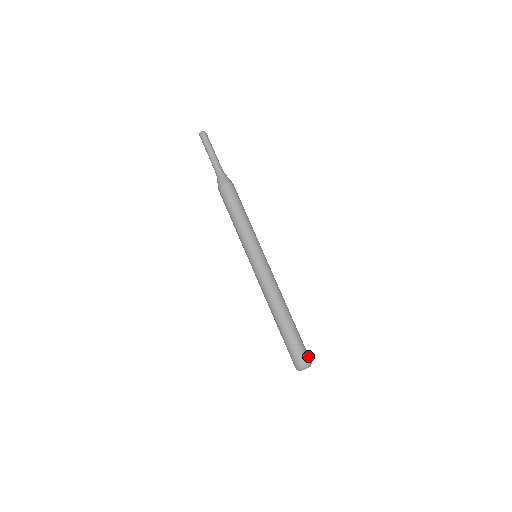
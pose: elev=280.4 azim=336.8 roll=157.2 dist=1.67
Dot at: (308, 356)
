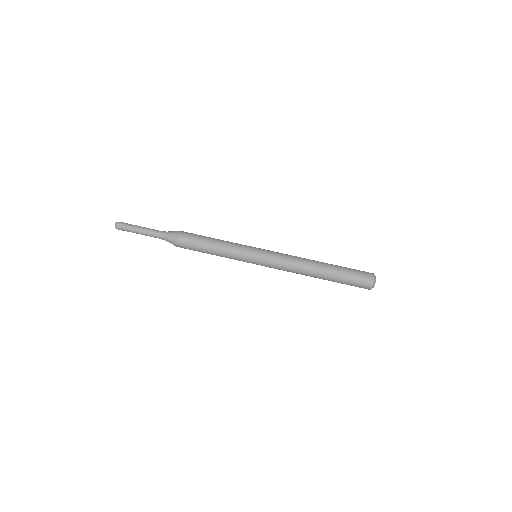
Dot at: (366, 272)
